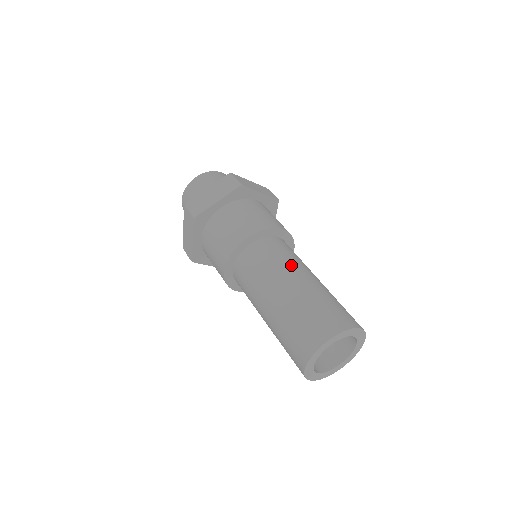
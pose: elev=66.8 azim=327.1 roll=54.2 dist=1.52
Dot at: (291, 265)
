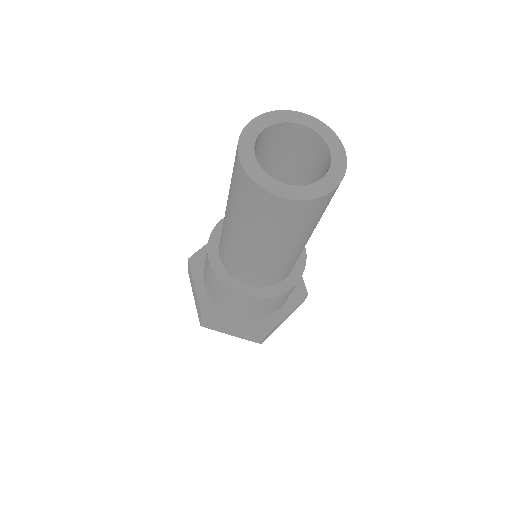
Dot at: occluded
